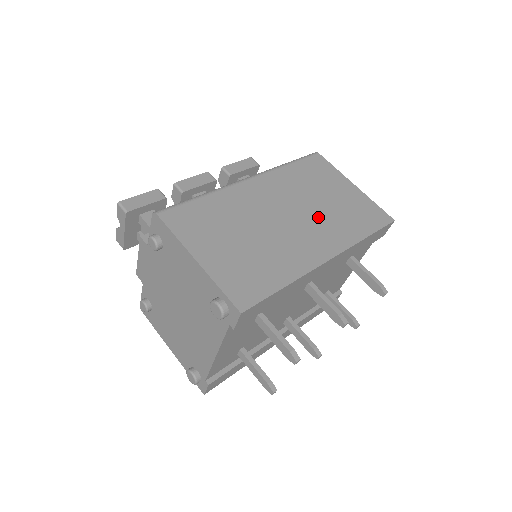
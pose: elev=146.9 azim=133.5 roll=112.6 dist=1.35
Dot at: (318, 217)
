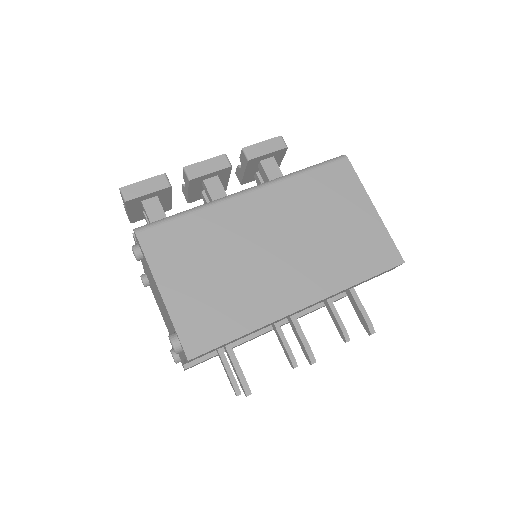
Dot at: (312, 251)
